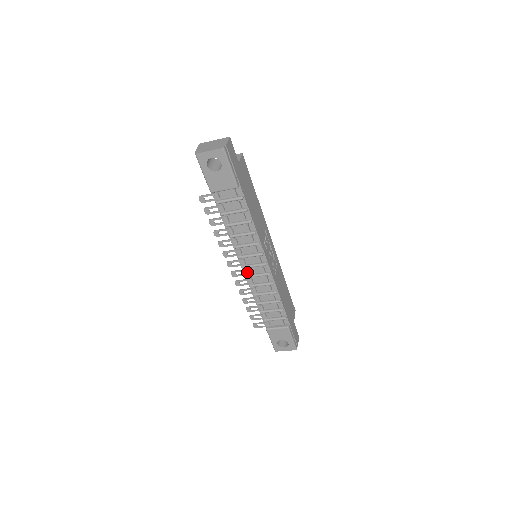
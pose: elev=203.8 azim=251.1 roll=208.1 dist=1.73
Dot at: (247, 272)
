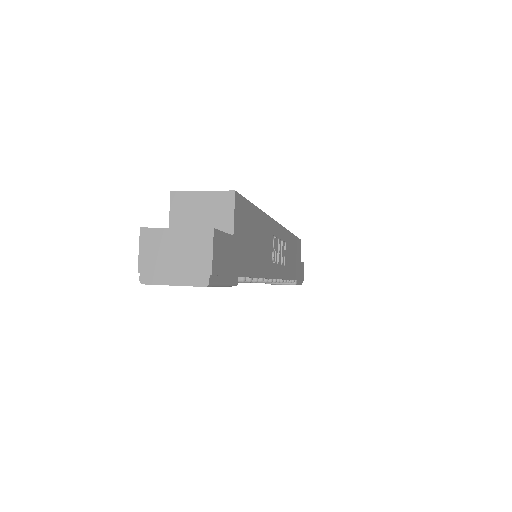
Dot at: occluded
